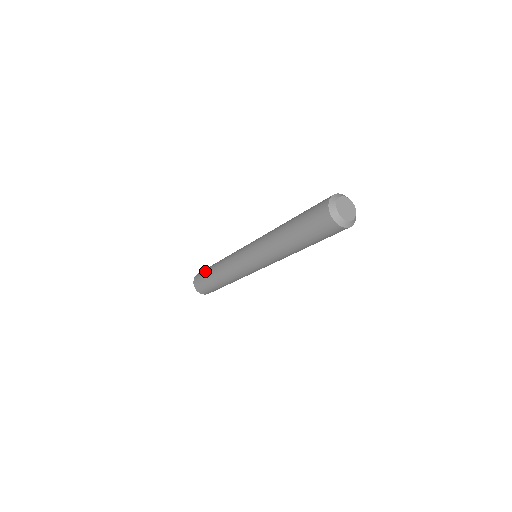
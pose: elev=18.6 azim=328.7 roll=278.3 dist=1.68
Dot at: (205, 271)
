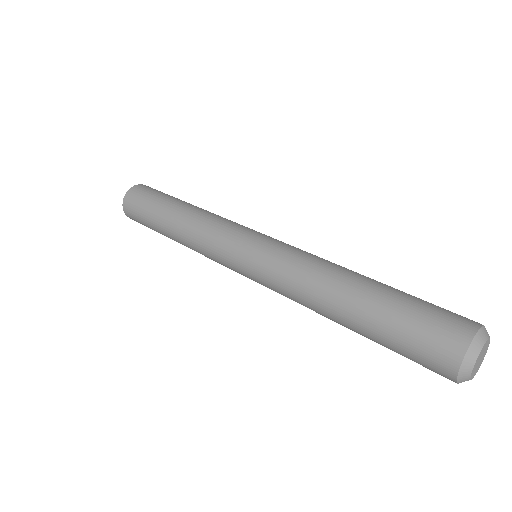
Dot at: (147, 221)
